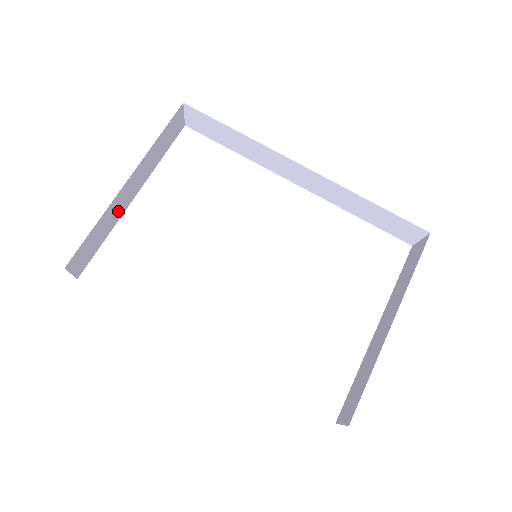
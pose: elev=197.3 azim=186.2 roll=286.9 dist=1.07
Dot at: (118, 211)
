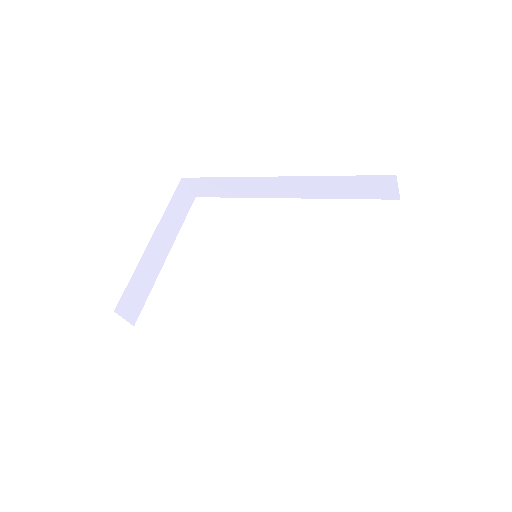
Dot at: (153, 267)
